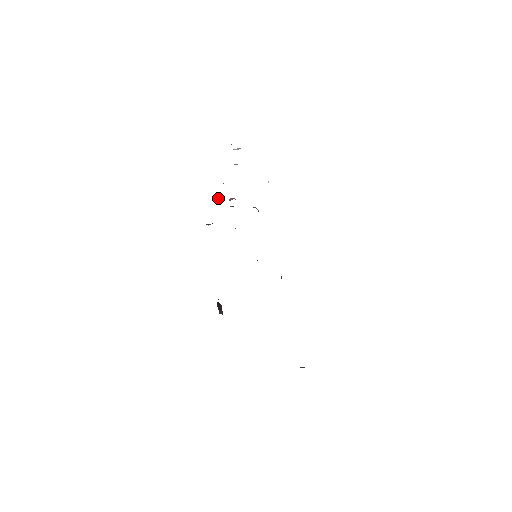
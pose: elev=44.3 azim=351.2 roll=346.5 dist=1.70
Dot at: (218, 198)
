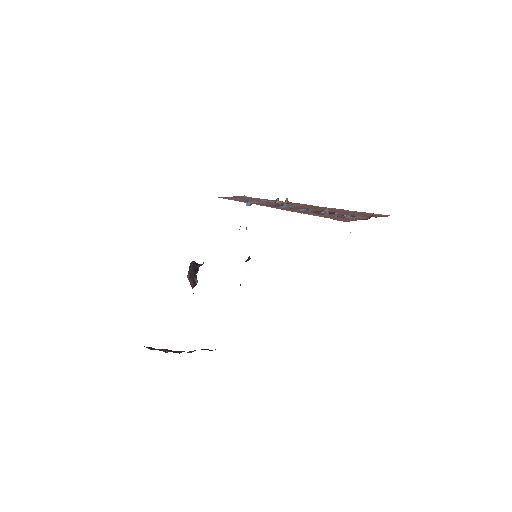
Dot at: (281, 206)
